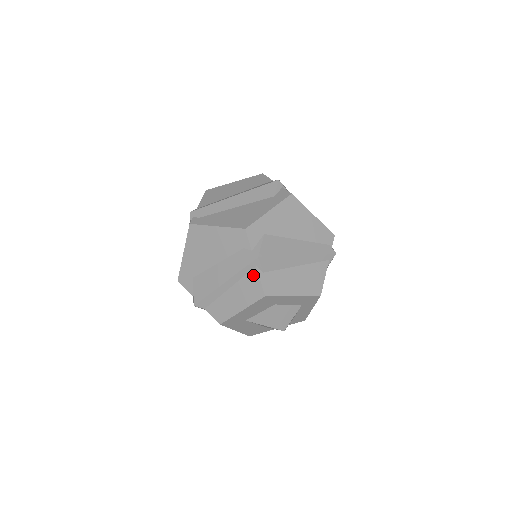
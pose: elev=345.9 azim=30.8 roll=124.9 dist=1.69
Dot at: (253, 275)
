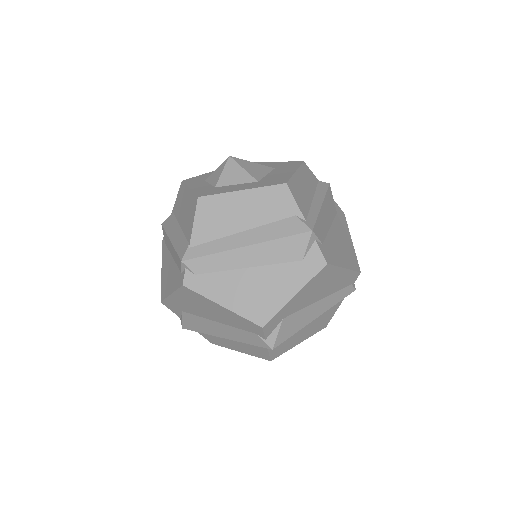
Dot at: (261, 348)
